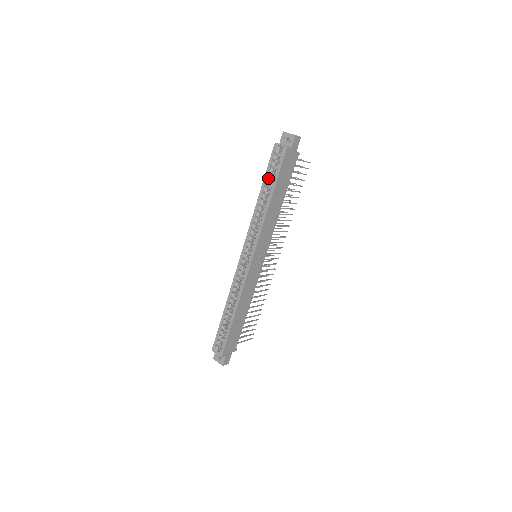
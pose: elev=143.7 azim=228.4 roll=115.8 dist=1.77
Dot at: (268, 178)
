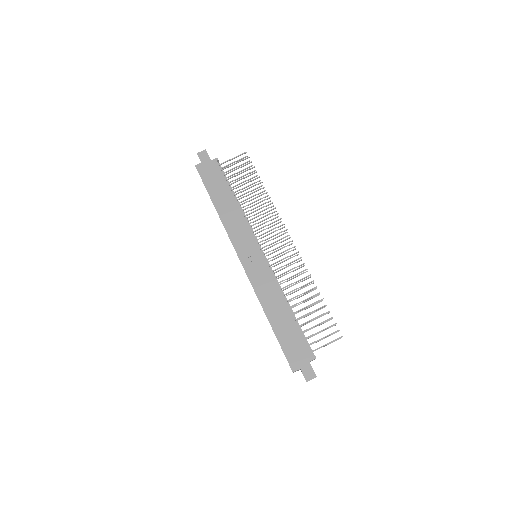
Dot at: occluded
